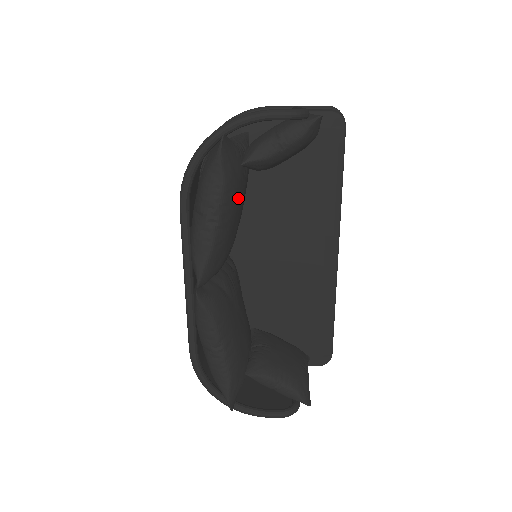
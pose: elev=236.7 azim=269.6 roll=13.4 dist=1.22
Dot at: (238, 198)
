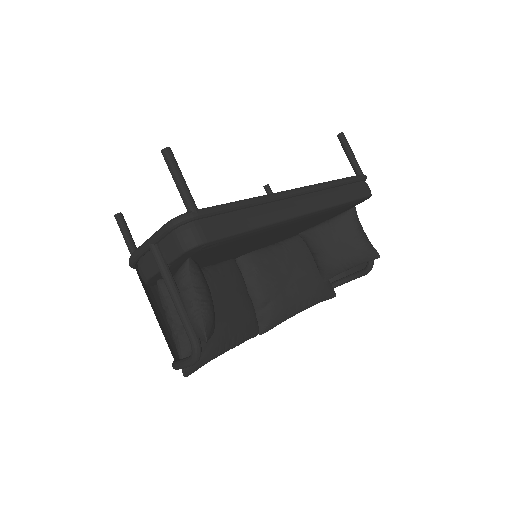
Dot at: (221, 329)
